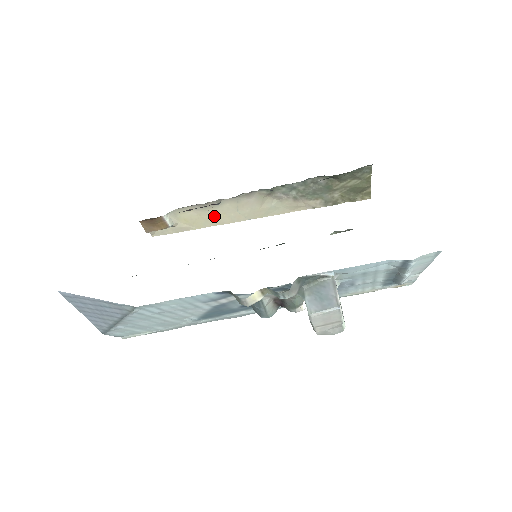
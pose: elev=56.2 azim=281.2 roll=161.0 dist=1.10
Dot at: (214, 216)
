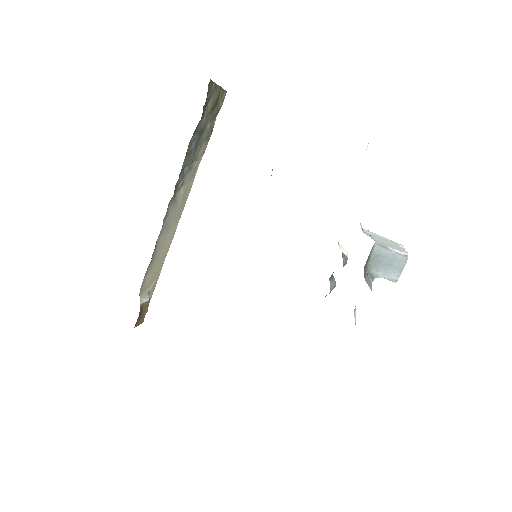
Dot at: (161, 253)
